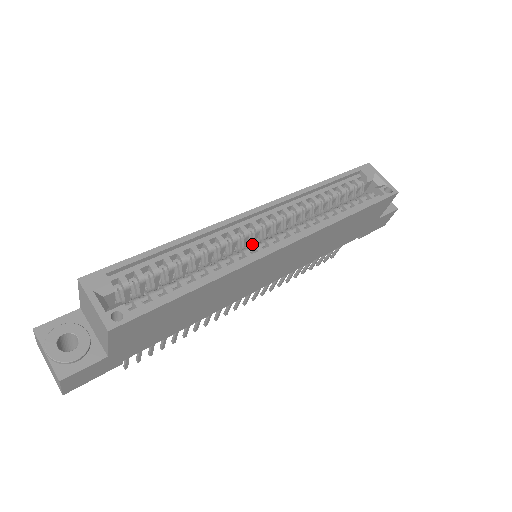
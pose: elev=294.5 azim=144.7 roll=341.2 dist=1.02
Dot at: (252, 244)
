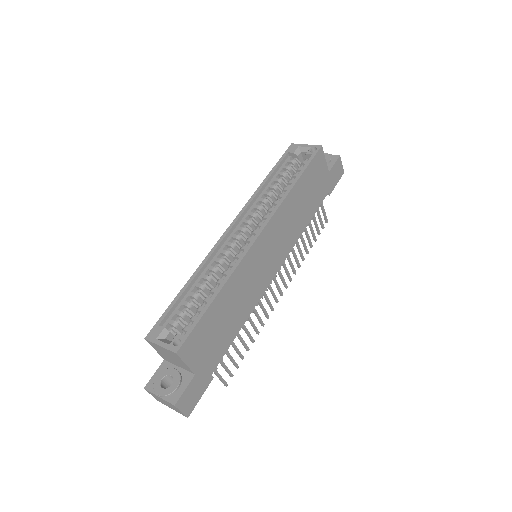
Dot at: occluded
